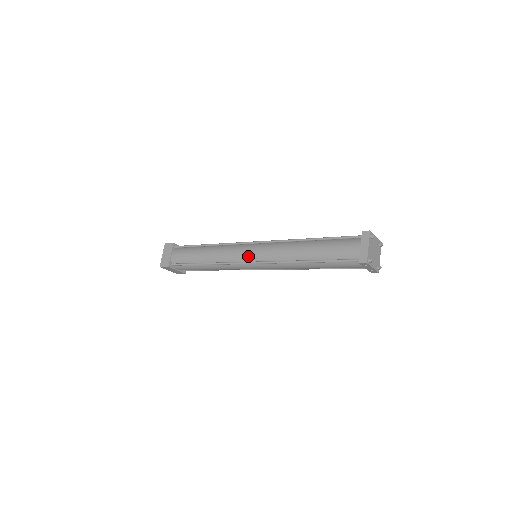
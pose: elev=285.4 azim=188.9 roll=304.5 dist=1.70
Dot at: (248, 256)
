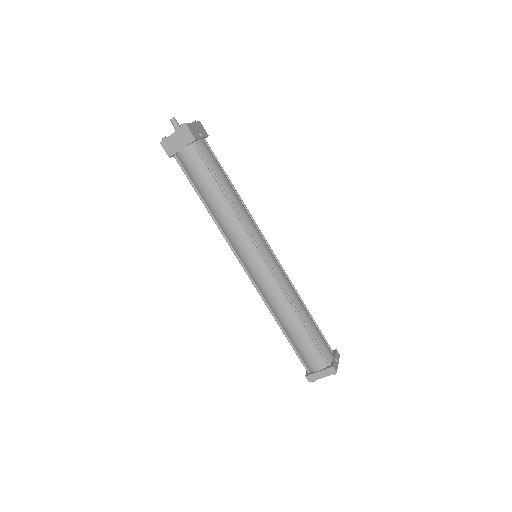
Dot at: (248, 263)
